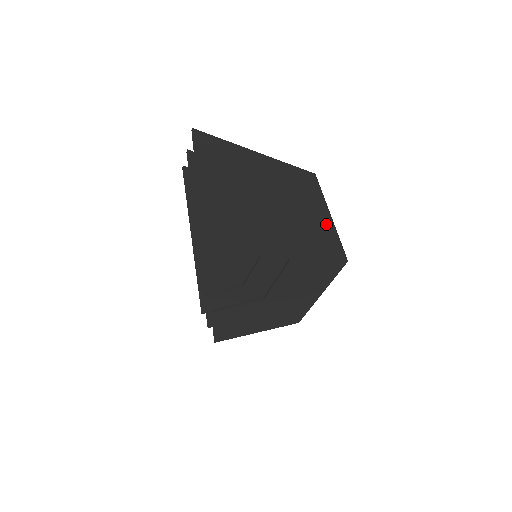
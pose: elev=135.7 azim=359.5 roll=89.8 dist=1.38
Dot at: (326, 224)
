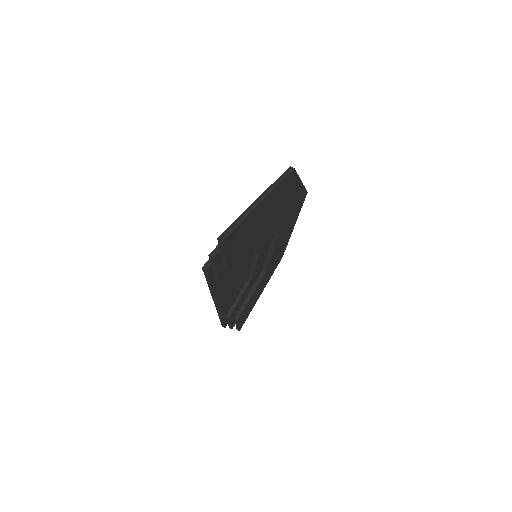
Dot at: (298, 188)
